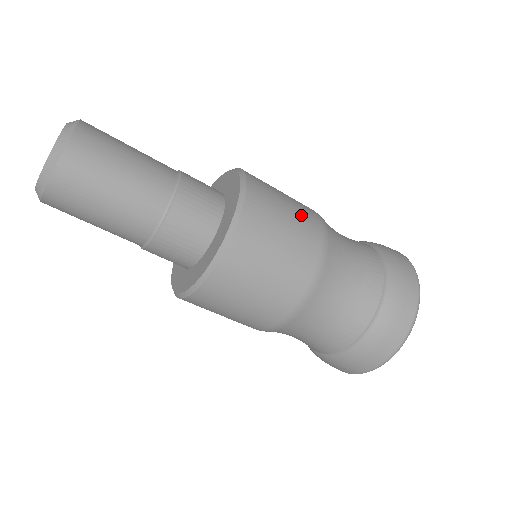
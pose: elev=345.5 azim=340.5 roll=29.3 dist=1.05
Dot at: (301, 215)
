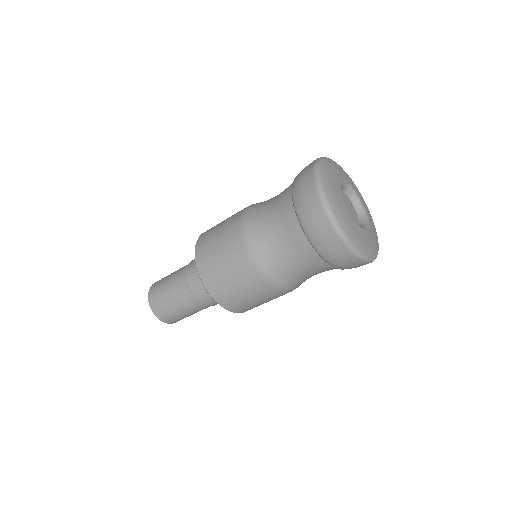
Dot at: occluded
